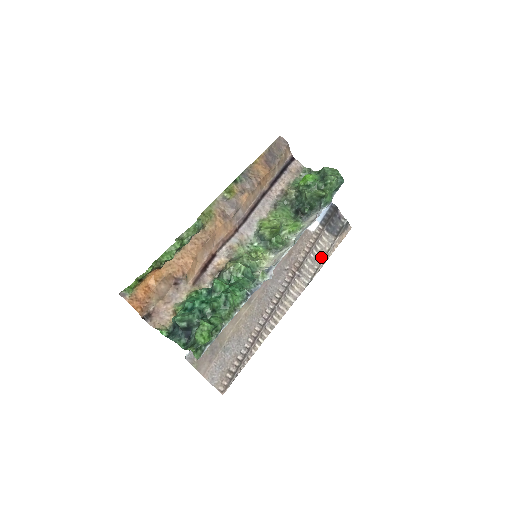
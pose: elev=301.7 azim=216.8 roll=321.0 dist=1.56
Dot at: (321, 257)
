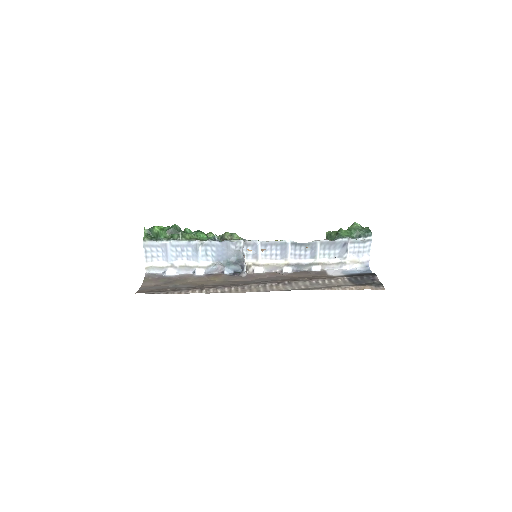
Dot at: (324, 287)
